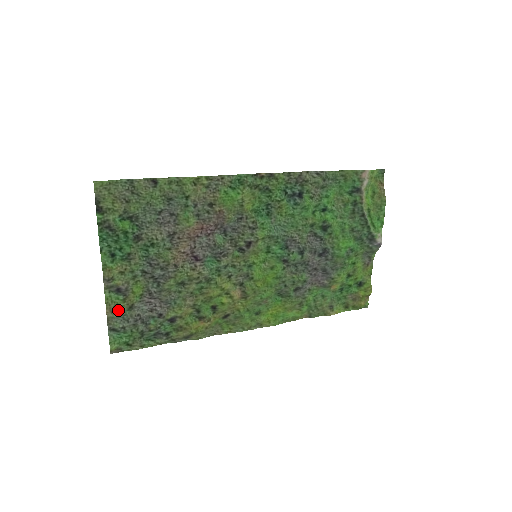
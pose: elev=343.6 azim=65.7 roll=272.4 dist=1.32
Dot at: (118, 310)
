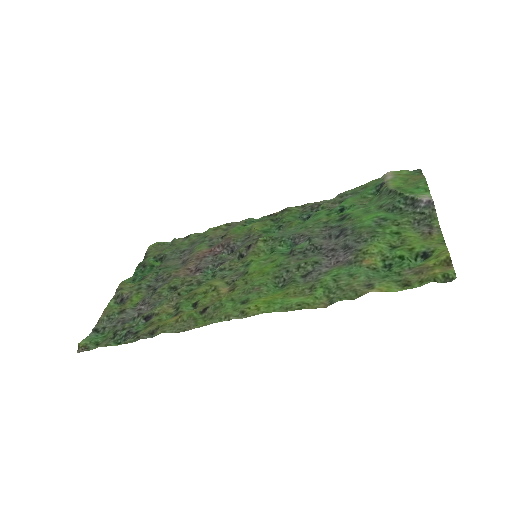
Dot at: (110, 312)
